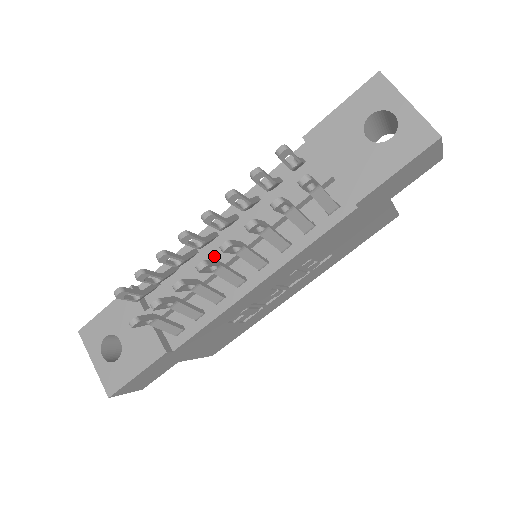
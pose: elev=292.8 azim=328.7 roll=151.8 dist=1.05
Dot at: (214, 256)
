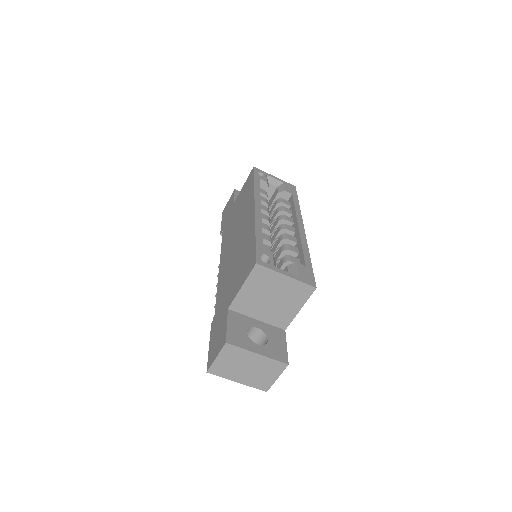
Dot at: occluded
